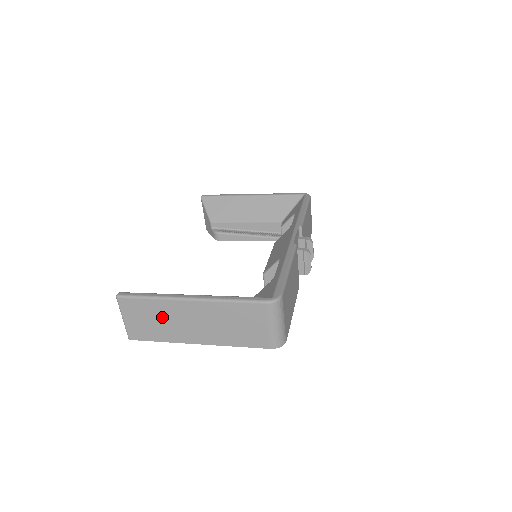
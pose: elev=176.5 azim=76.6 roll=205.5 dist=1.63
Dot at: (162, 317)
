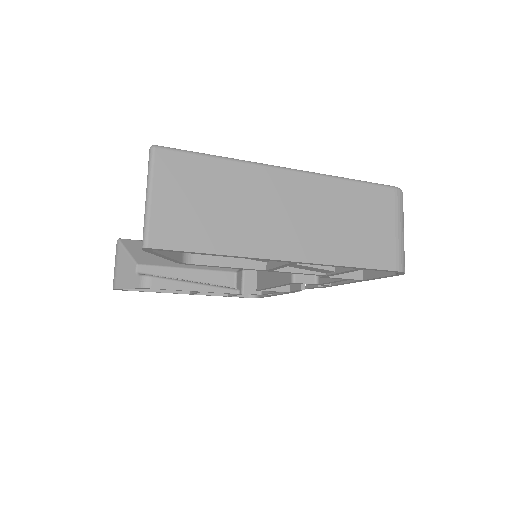
Dot at: (233, 198)
